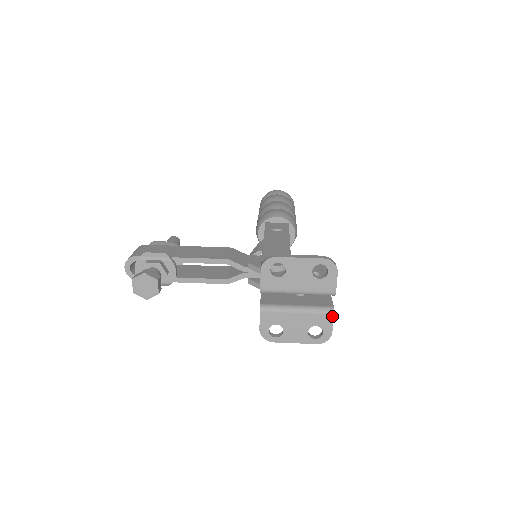
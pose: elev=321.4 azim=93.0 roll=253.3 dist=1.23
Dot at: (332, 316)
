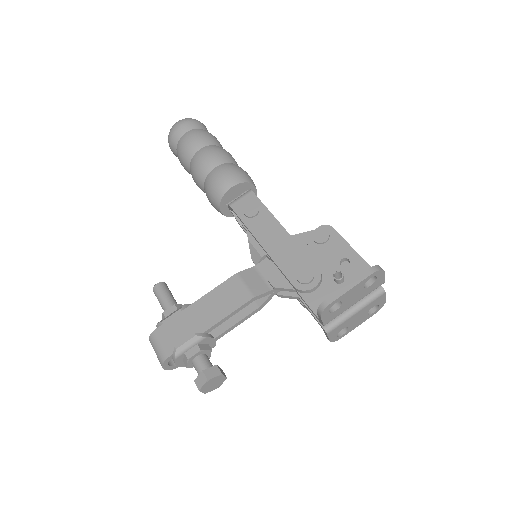
Dot at: (384, 294)
